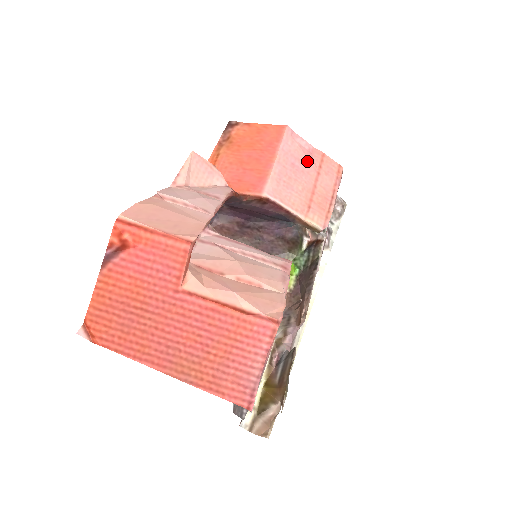
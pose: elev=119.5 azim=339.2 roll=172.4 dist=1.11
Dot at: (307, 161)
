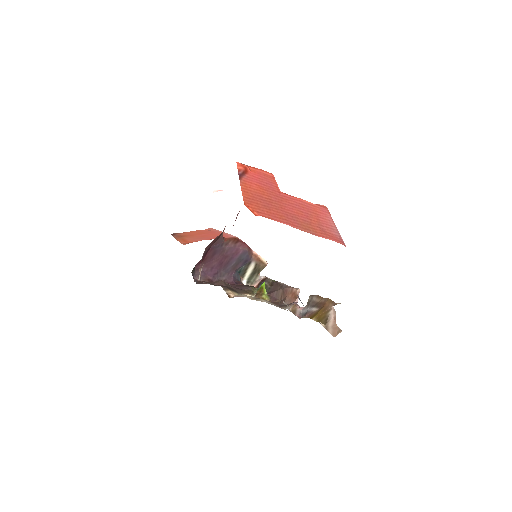
Dot at: occluded
